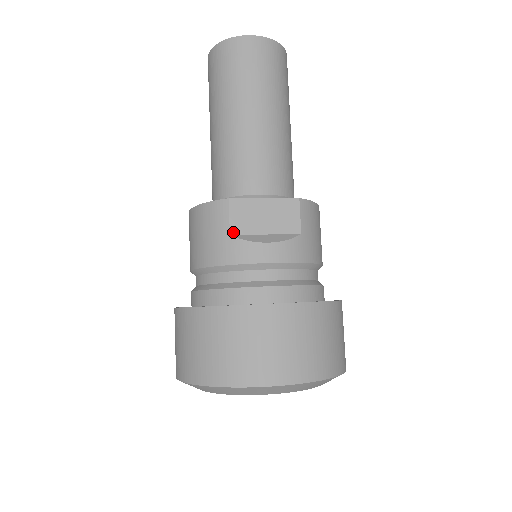
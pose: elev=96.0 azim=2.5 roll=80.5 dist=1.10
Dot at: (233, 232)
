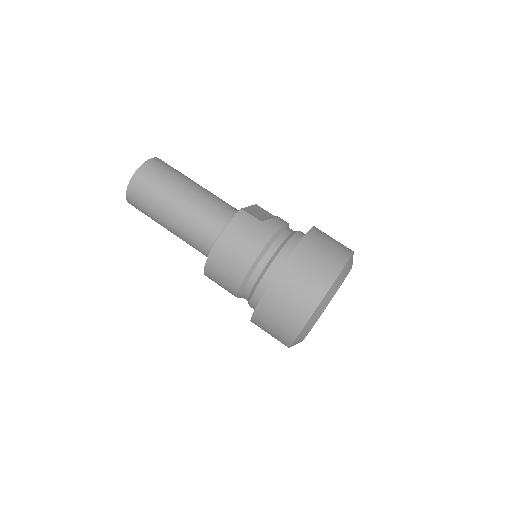
Dot at: (260, 220)
